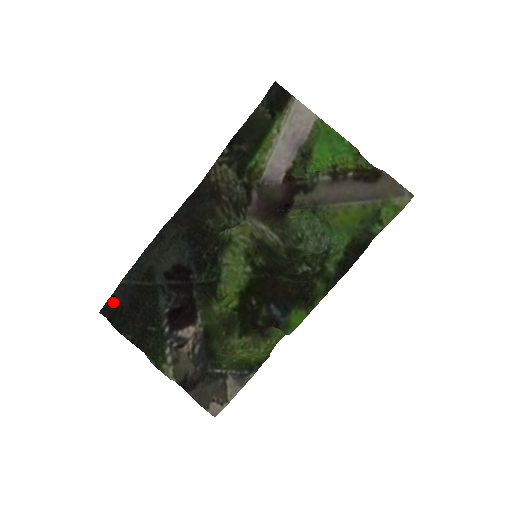
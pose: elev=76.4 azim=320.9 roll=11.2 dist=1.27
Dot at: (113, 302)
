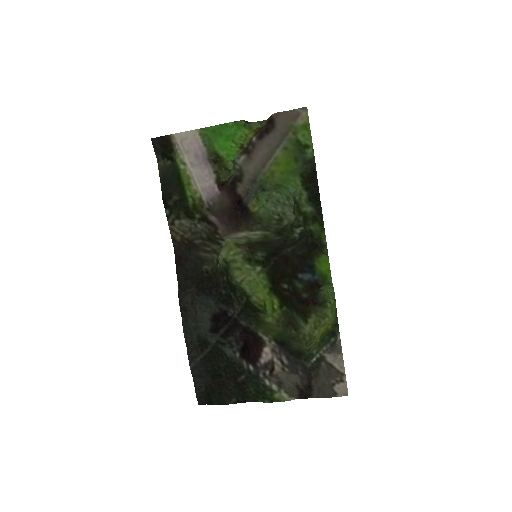
Dot at: (200, 388)
